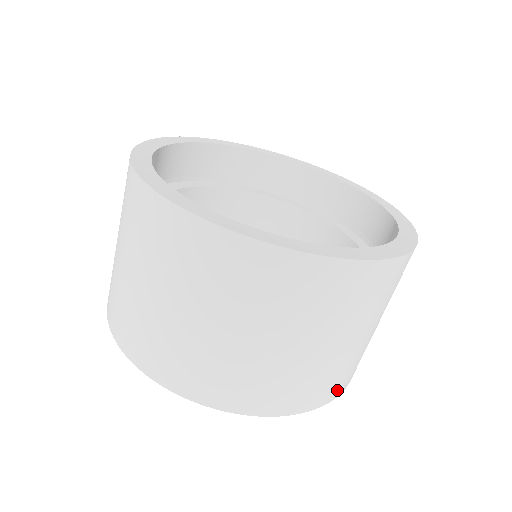
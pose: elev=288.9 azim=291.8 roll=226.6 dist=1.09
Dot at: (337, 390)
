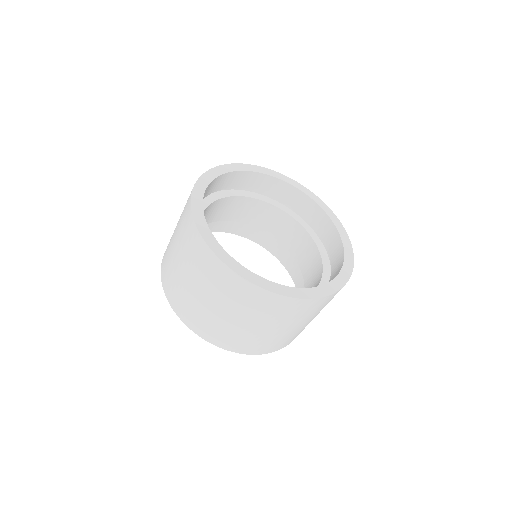
Dot at: (215, 339)
